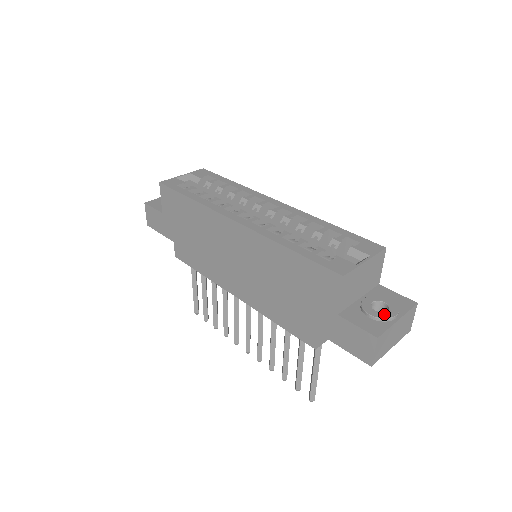
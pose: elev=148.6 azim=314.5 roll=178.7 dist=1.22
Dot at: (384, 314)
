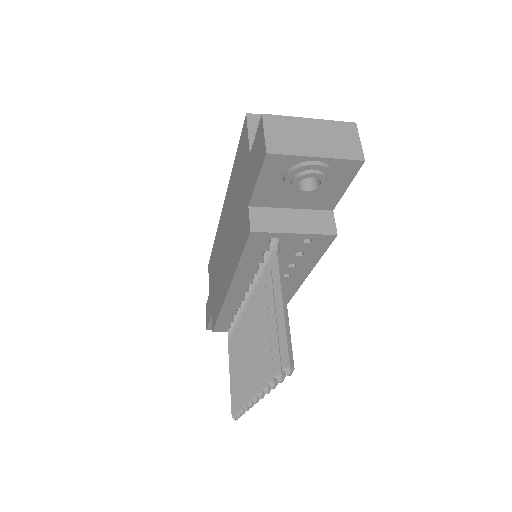
Dot at: occluded
